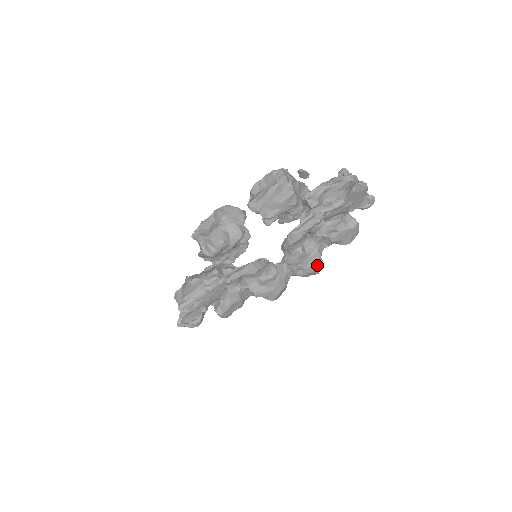
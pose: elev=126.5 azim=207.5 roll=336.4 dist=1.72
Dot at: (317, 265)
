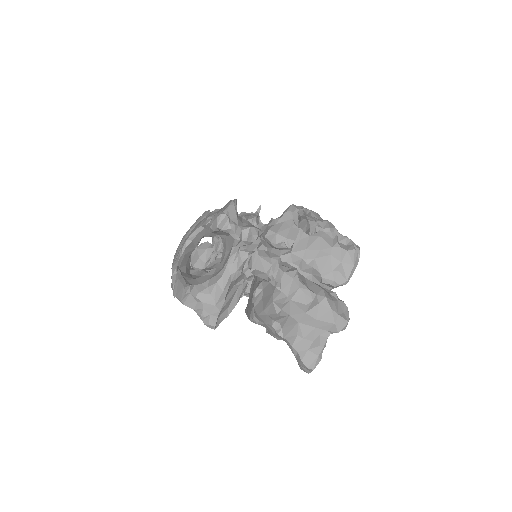
Dot at: occluded
